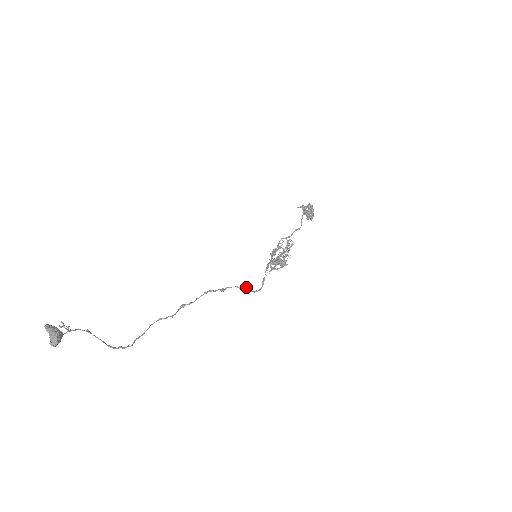
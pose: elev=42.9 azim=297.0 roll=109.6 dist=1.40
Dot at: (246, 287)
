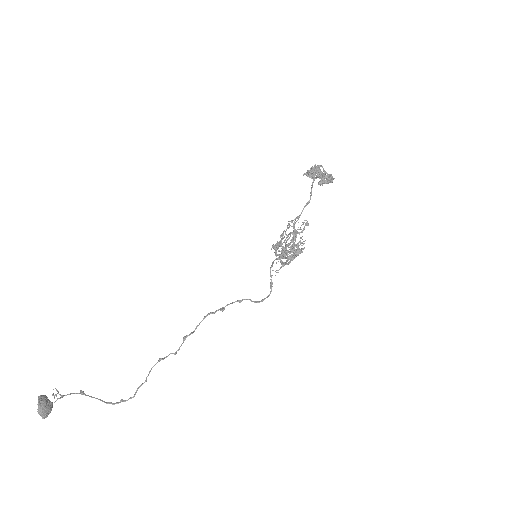
Dot at: occluded
